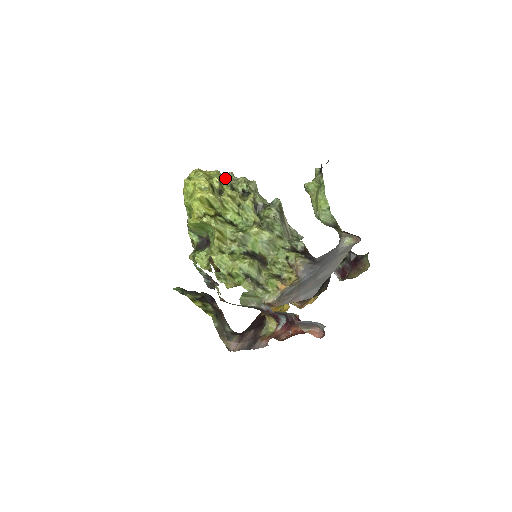
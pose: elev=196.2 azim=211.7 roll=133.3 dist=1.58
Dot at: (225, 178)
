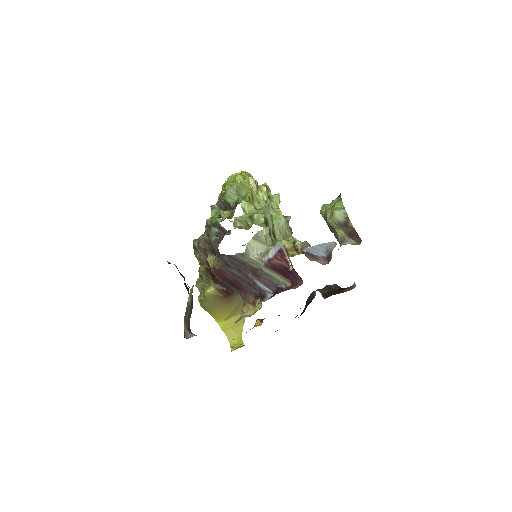
Dot at: occluded
